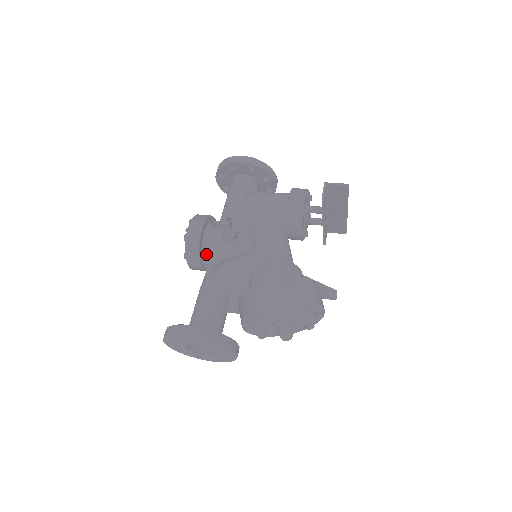
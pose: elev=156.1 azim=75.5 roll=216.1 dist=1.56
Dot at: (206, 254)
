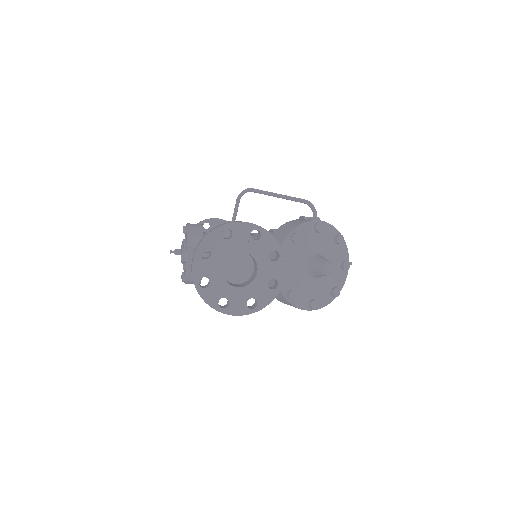
Dot at: occluded
